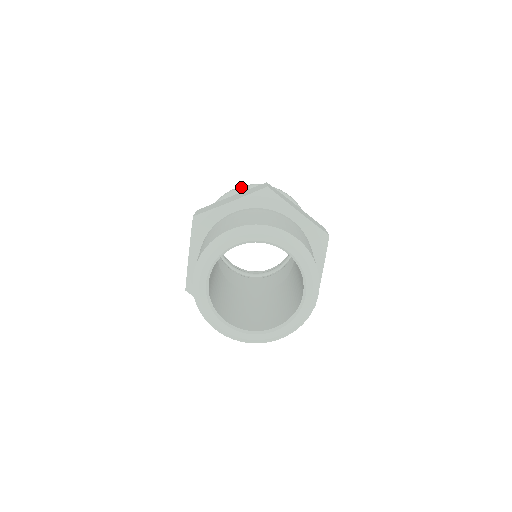
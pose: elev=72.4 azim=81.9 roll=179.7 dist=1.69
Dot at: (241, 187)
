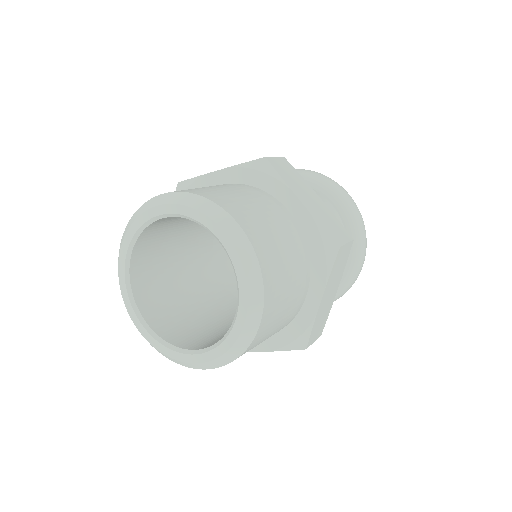
Dot at: occluded
